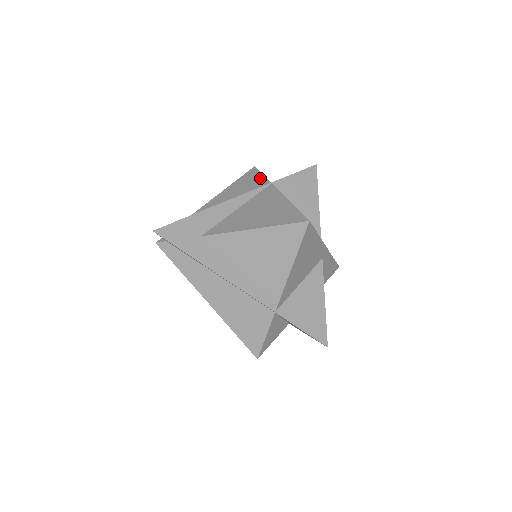
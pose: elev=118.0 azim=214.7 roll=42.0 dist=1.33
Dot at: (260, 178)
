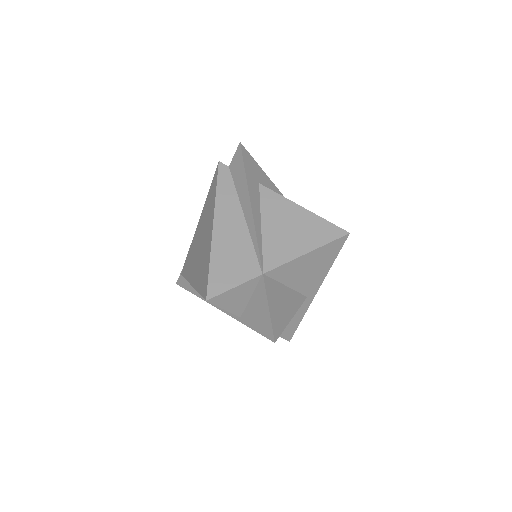
Dot at: occluded
